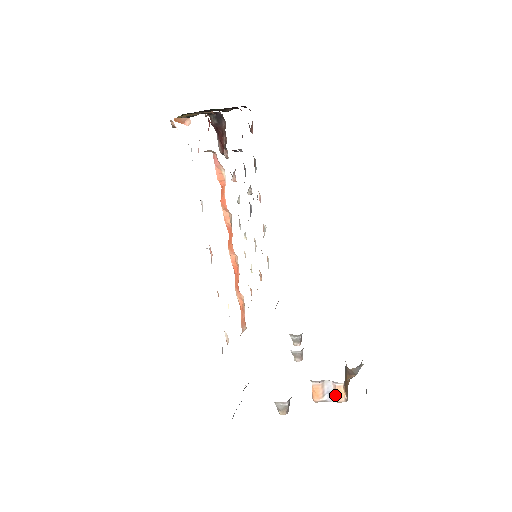
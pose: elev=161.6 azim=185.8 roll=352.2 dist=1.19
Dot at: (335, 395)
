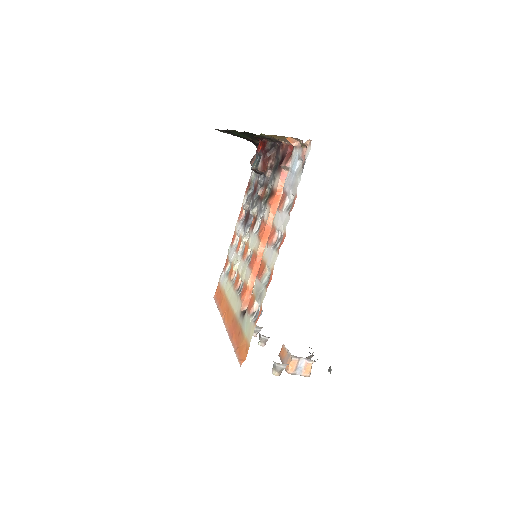
Dot at: (304, 370)
